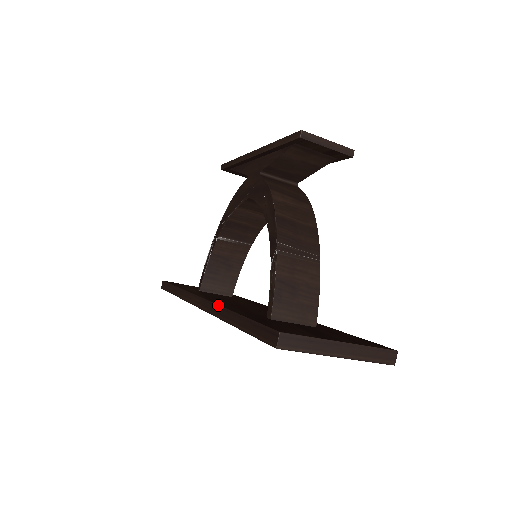
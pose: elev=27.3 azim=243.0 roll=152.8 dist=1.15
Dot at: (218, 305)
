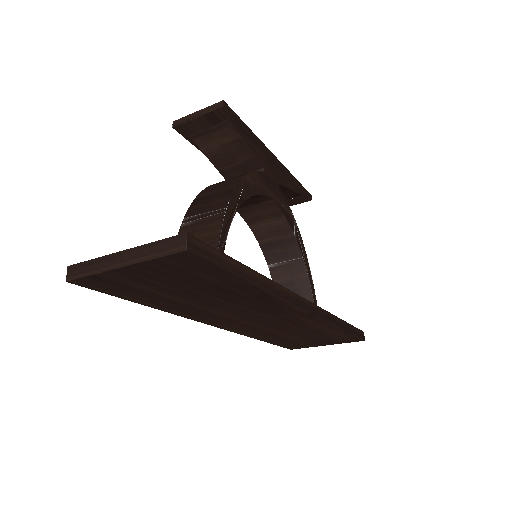
Dot at: occluded
